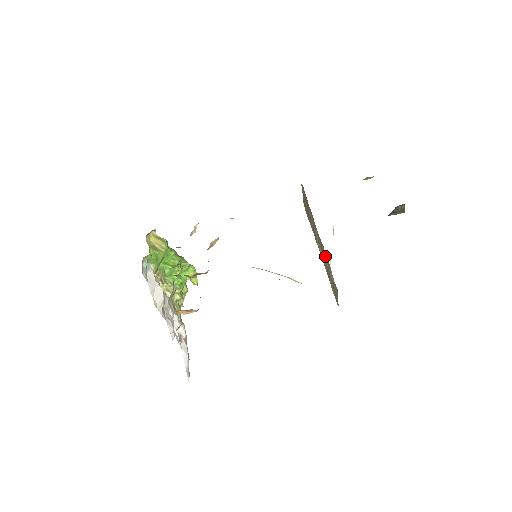
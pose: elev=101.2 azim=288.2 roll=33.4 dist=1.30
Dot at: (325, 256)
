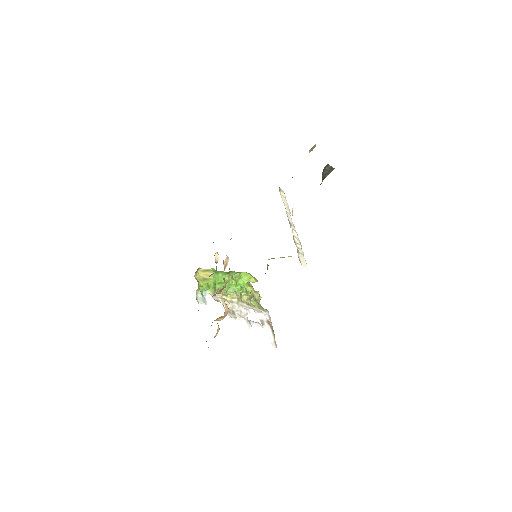
Dot at: occluded
